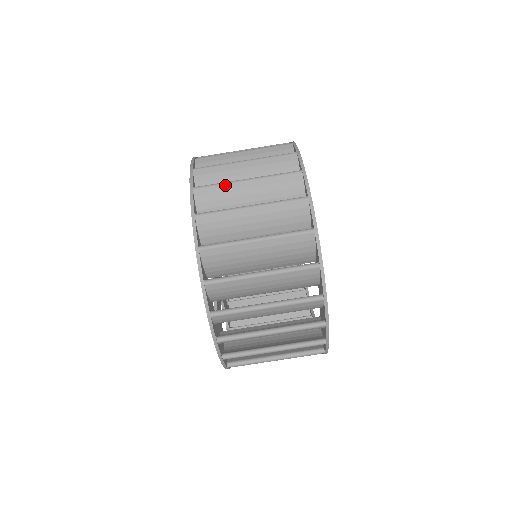
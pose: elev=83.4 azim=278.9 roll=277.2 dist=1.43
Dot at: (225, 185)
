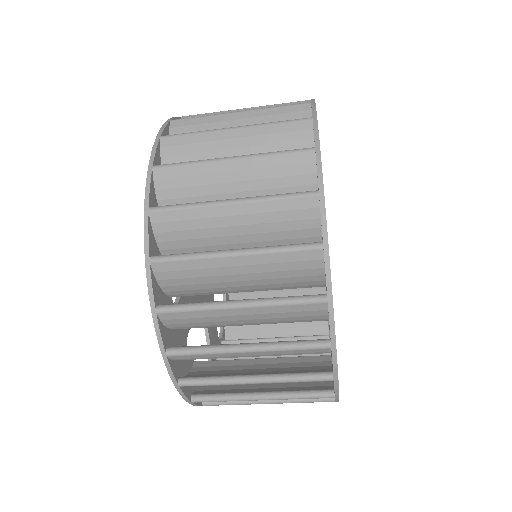
Dot at: (205, 311)
